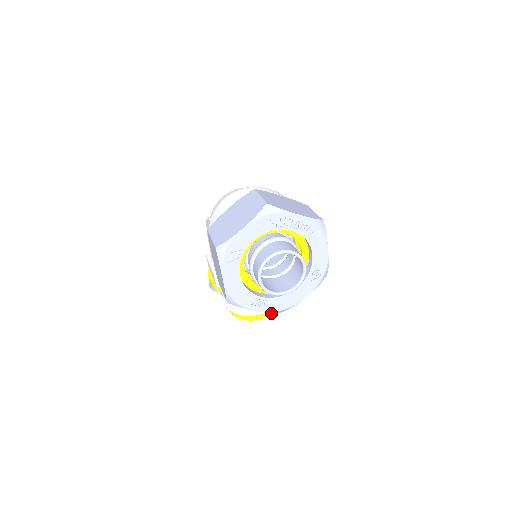
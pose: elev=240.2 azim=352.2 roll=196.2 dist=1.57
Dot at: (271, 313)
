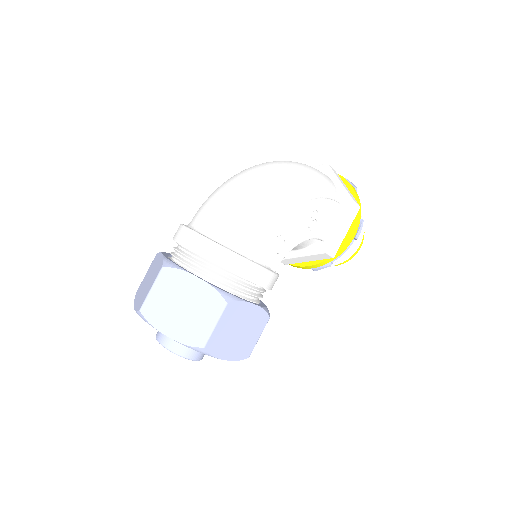
Dot at: occluded
